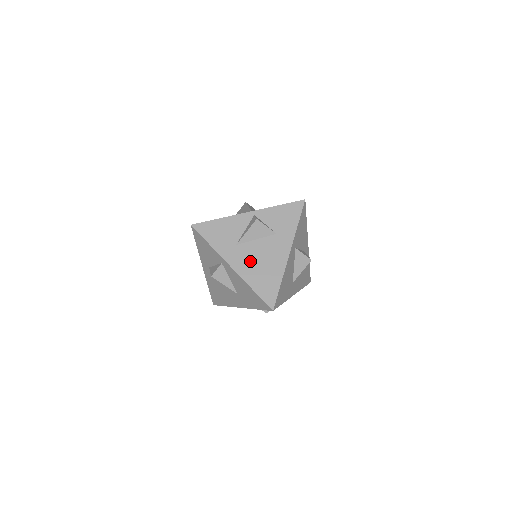
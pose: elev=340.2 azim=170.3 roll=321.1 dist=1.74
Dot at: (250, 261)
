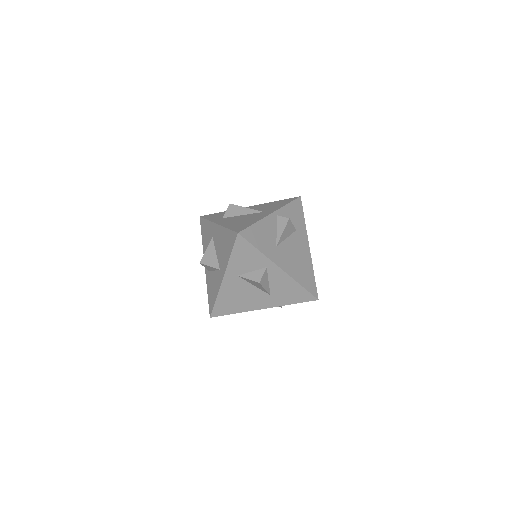
Dot at: (290, 259)
